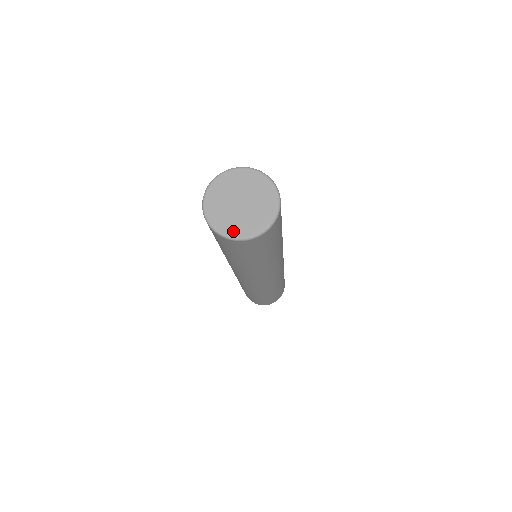
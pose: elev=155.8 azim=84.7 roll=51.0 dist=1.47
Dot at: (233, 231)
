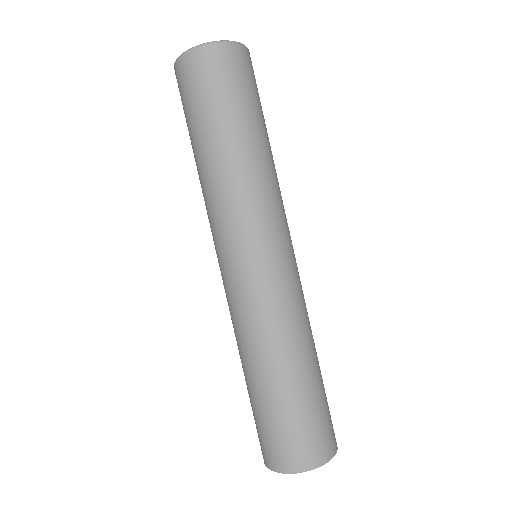
Dot at: occluded
